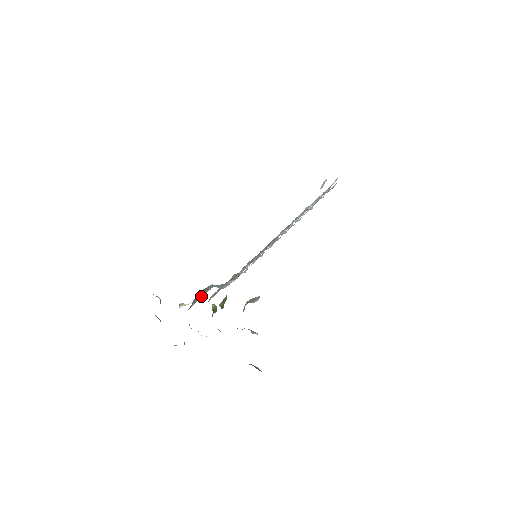
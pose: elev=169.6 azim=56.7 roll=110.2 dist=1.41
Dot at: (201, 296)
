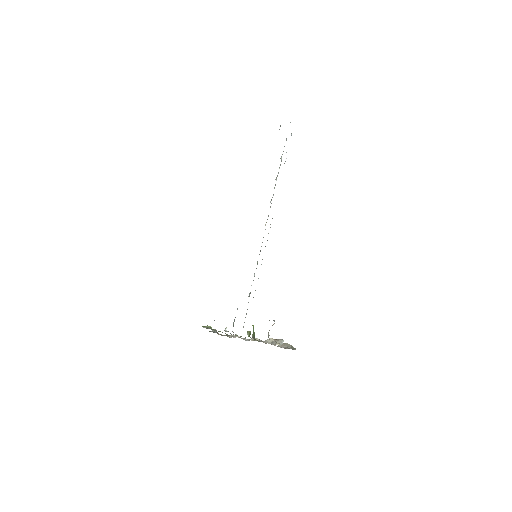
Dot at: occluded
